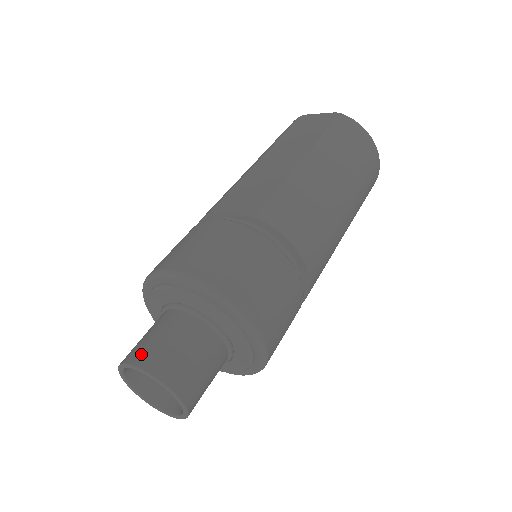
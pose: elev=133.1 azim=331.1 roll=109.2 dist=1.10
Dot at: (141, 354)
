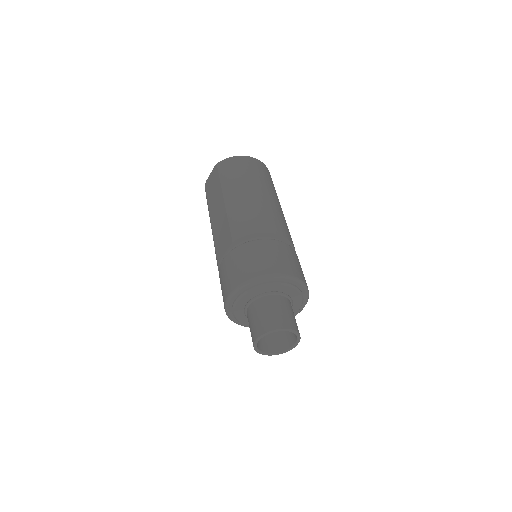
Dot at: (255, 333)
